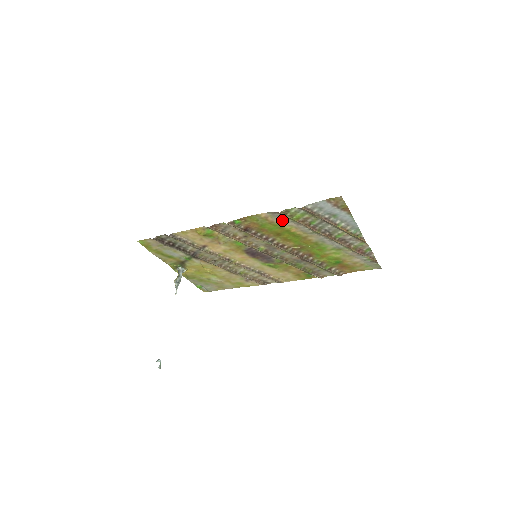
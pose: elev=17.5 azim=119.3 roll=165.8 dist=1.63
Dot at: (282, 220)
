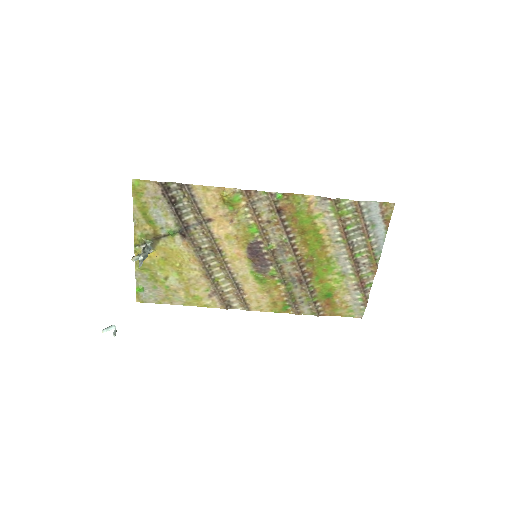
Dot at: (323, 212)
